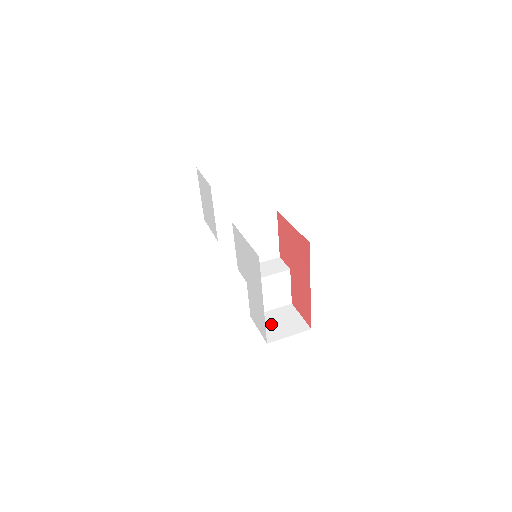
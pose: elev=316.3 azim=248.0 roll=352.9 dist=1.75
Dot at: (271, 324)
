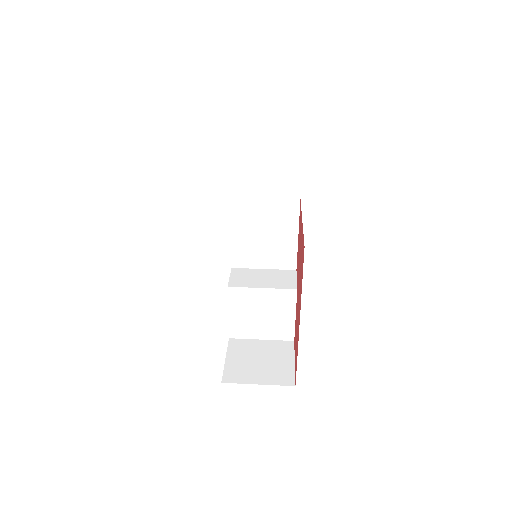
Dot at: (247, 358)
